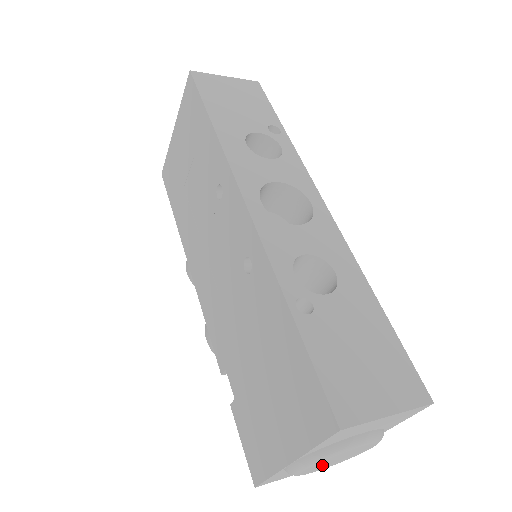
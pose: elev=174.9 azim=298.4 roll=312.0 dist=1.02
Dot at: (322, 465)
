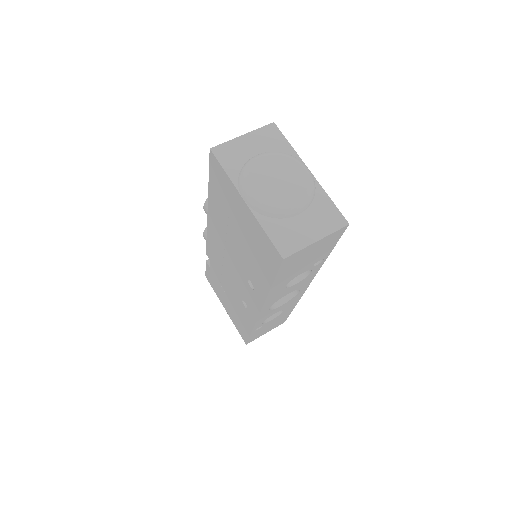
Dot at: occluded
